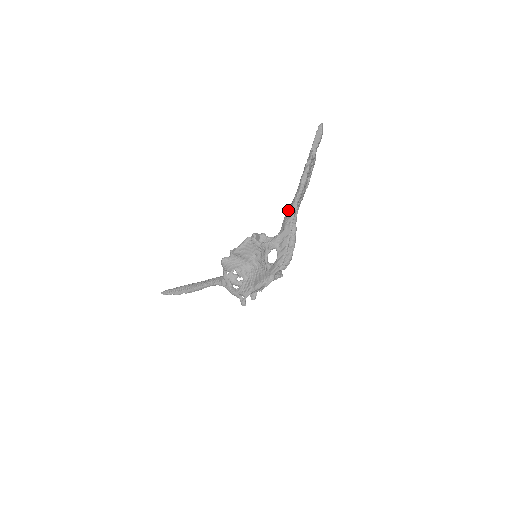
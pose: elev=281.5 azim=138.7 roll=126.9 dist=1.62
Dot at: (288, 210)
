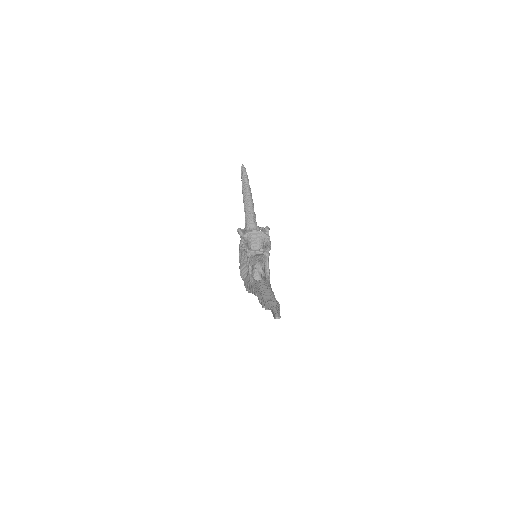
Dot at: (259, 287)
